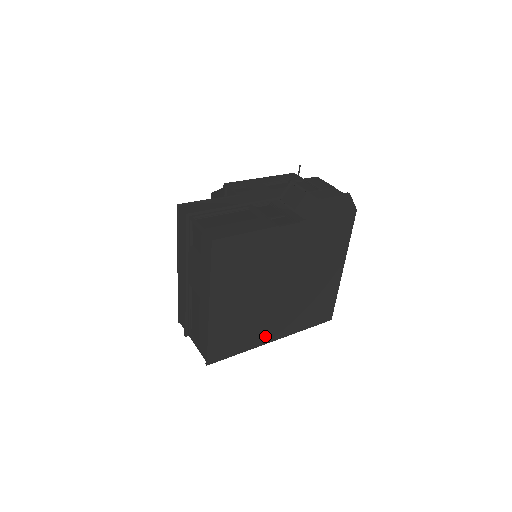
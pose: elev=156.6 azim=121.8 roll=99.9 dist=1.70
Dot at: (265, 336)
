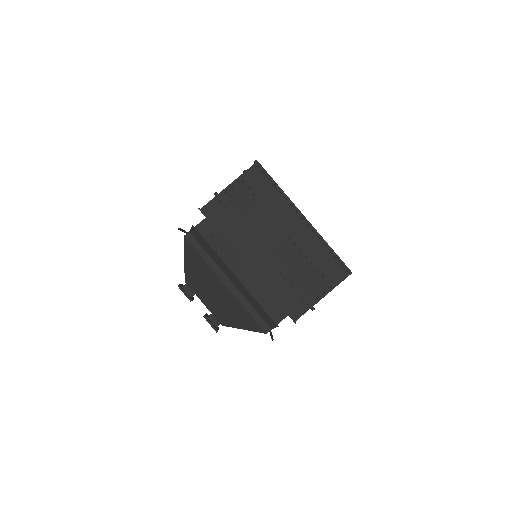
Dot at: occluded
